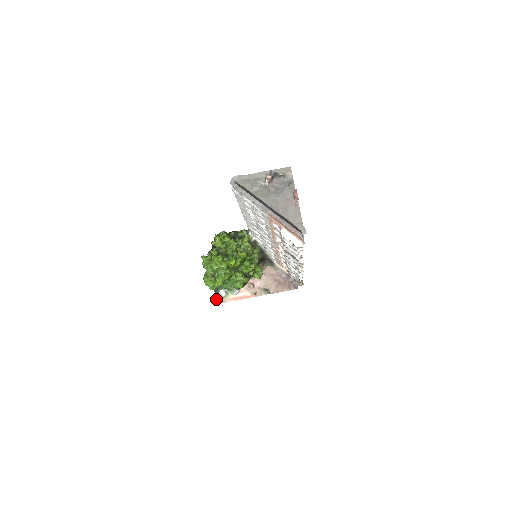
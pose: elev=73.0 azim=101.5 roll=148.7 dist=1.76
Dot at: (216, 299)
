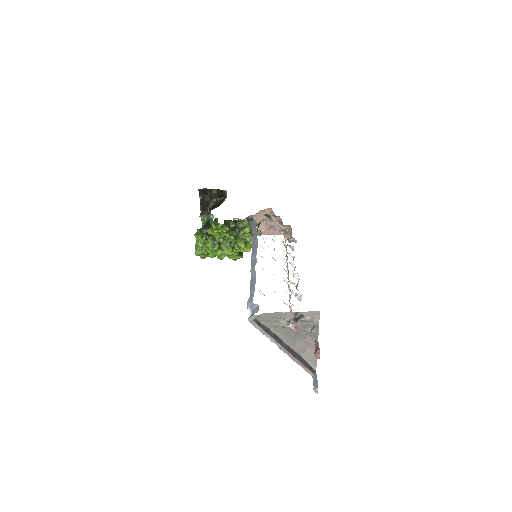
Dot at: occluded
